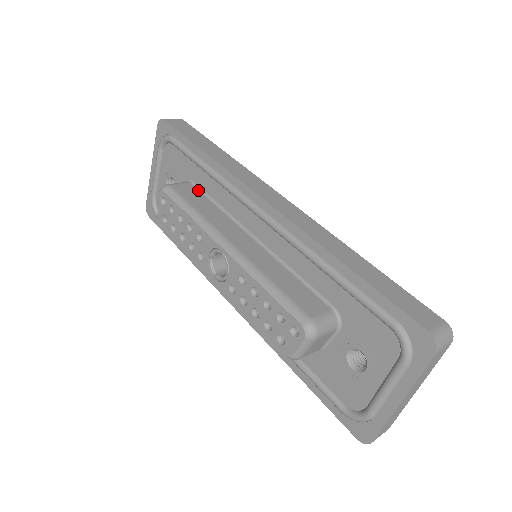
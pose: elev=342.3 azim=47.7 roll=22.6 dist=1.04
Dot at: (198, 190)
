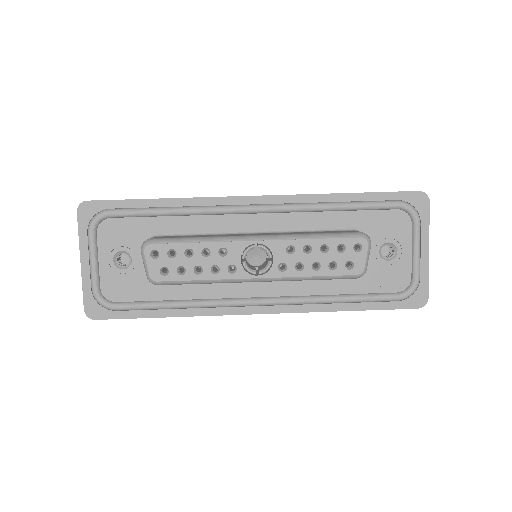
Dot at: (171, 236)
